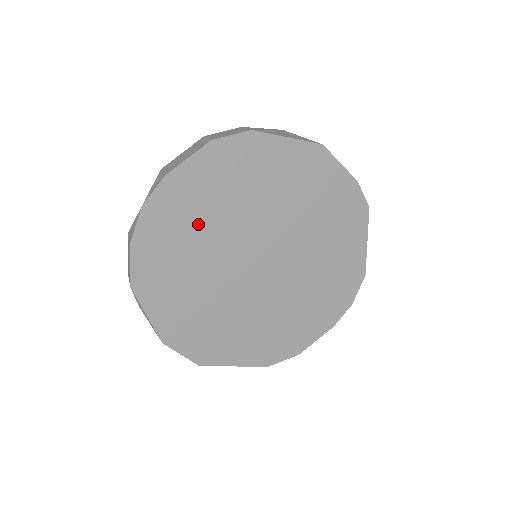
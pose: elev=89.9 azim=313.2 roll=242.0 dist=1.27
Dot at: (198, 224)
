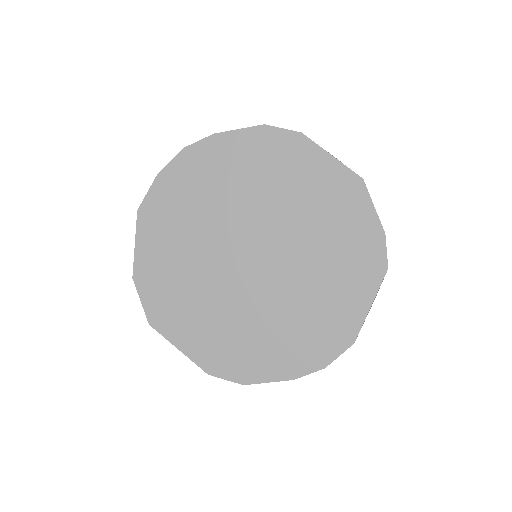
Dot at: (218, 189)
